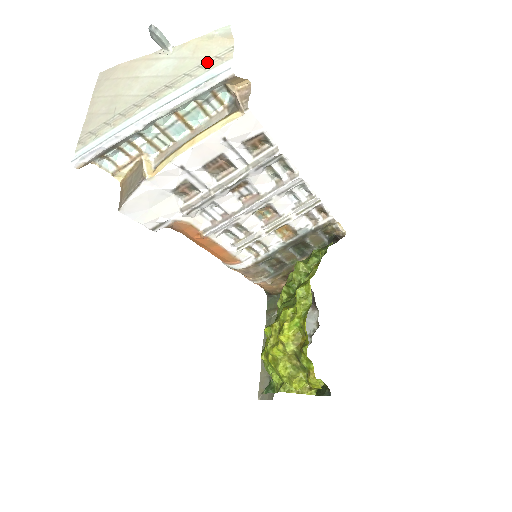
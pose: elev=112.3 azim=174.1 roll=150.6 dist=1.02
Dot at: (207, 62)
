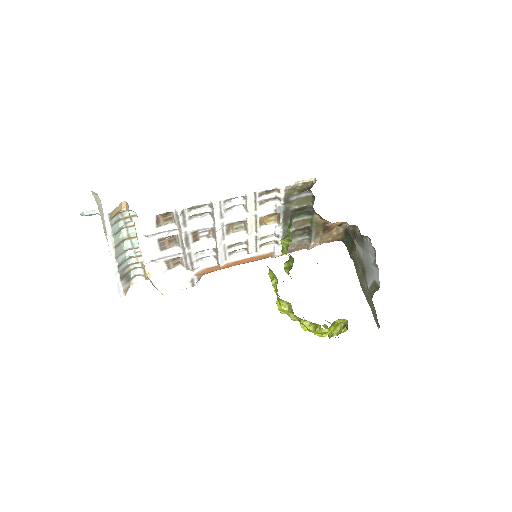
Dot at: (102, 214)
